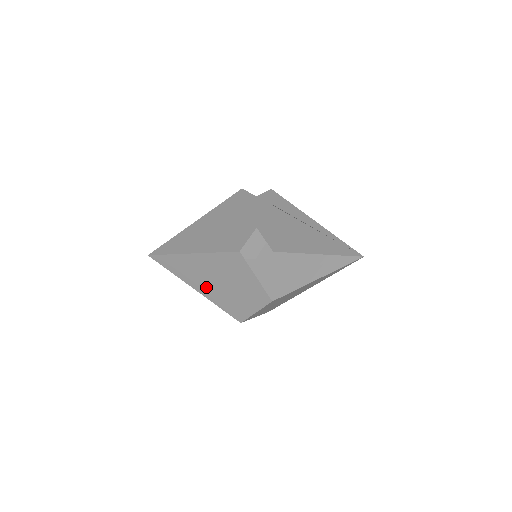
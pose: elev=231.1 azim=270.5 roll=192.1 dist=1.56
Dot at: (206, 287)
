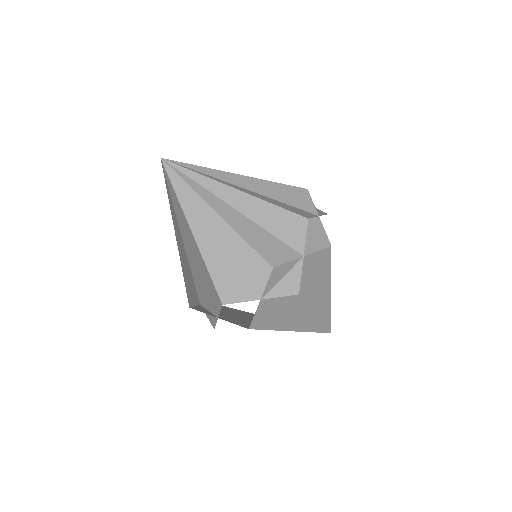
Dot at: (184, 245)
